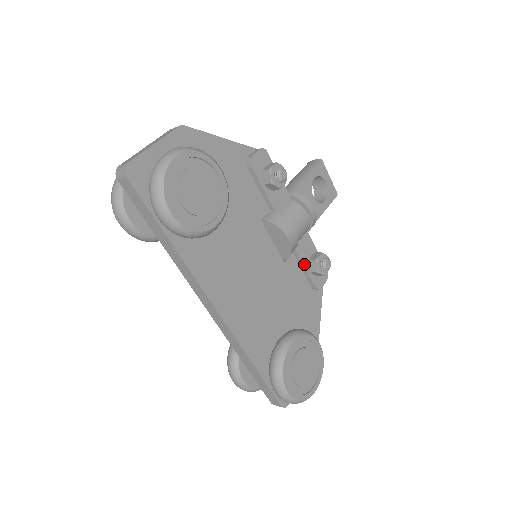
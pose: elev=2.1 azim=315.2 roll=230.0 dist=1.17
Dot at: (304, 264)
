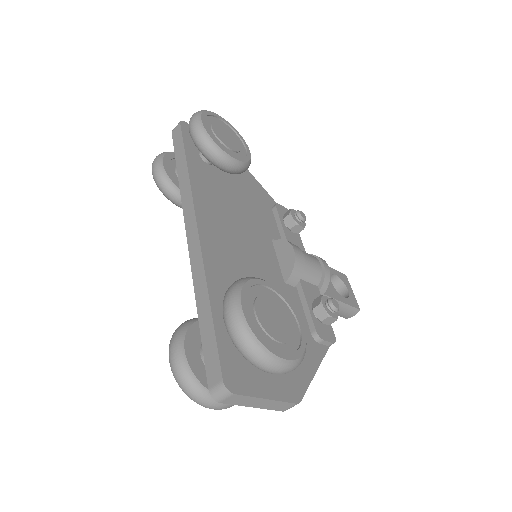
Dot at: (307, 300)
